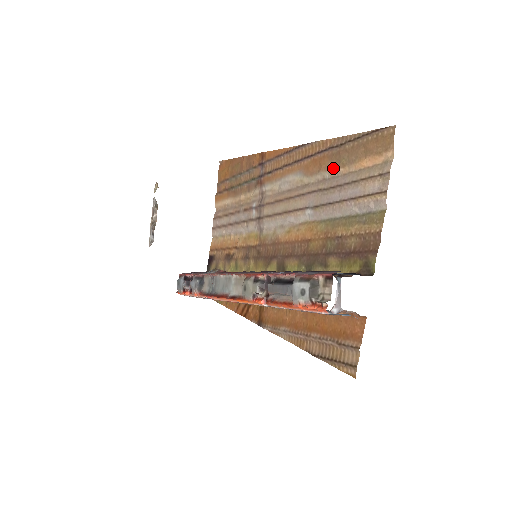
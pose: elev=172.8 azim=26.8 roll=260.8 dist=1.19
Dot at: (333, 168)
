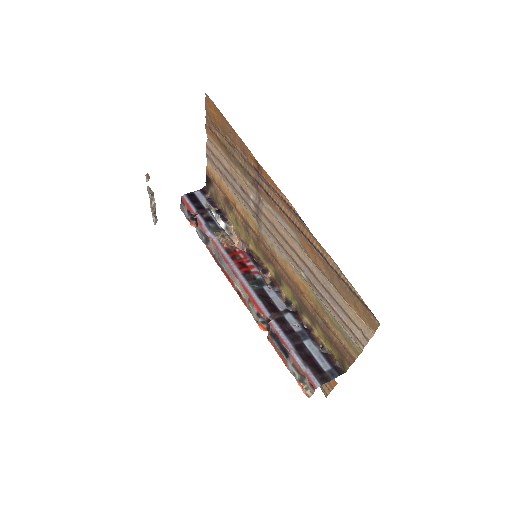
Dot at: (327, 277)
